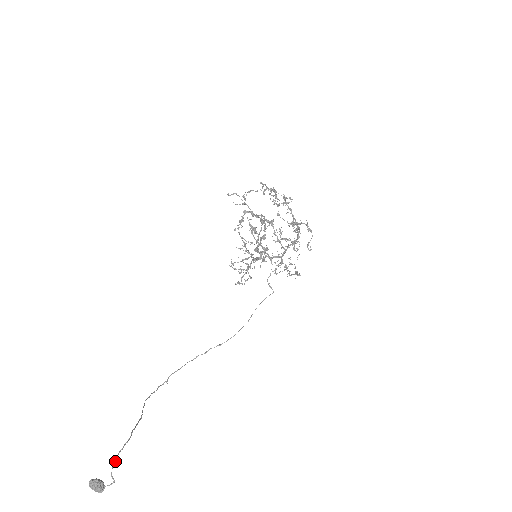
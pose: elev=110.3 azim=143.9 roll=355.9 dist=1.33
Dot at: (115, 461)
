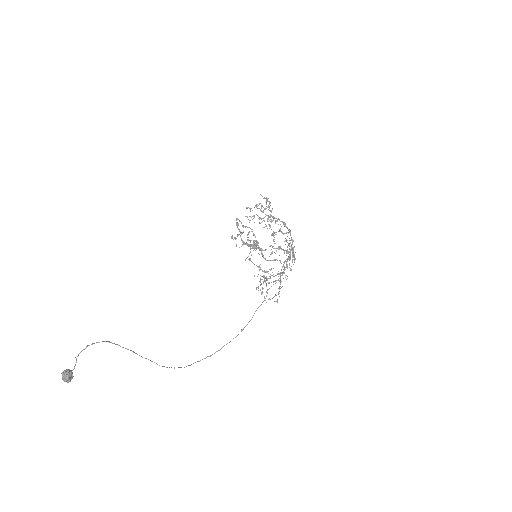
Dot at: occluded
